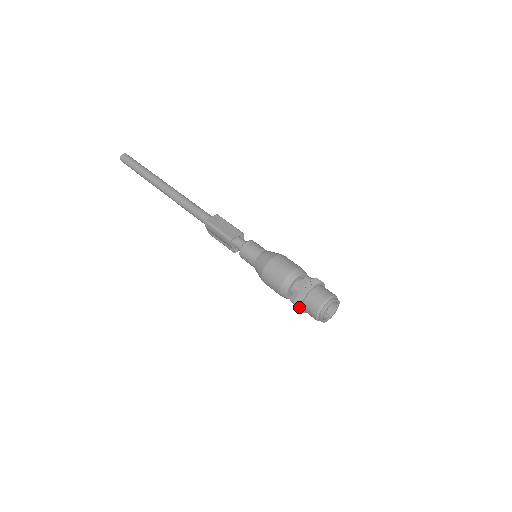
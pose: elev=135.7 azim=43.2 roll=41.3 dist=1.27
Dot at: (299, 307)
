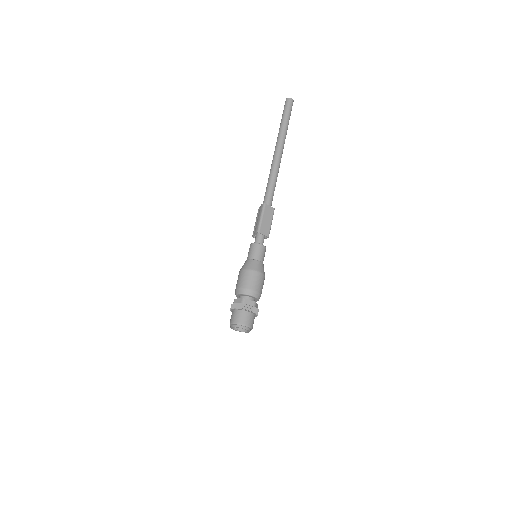
Dot at: (232, 308)
